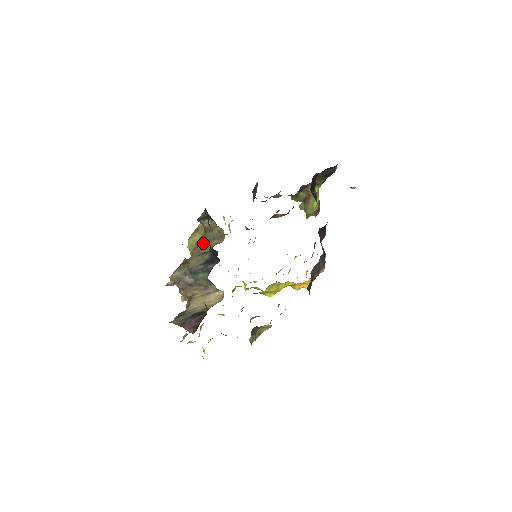
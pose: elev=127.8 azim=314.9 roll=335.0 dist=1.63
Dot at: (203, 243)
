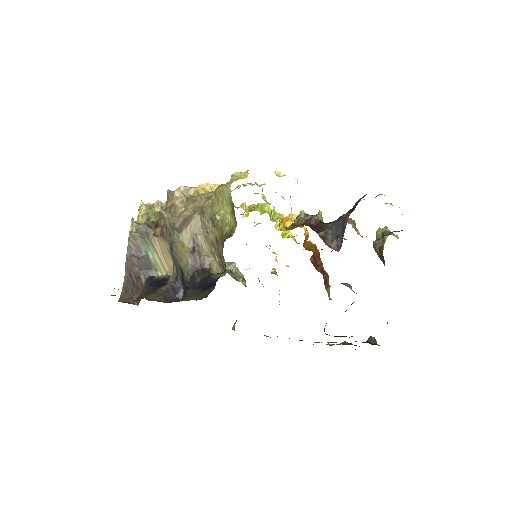
Dot at: (214, 235)
